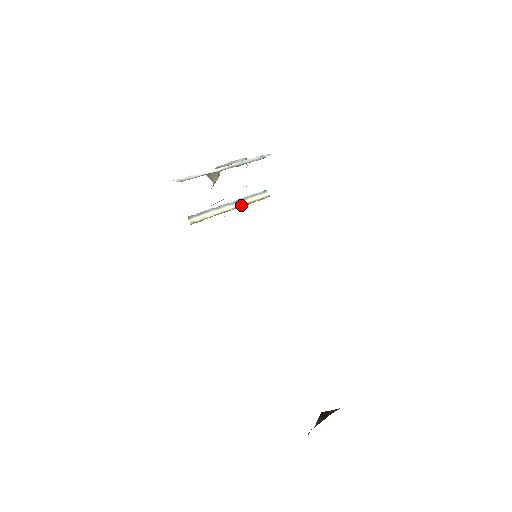
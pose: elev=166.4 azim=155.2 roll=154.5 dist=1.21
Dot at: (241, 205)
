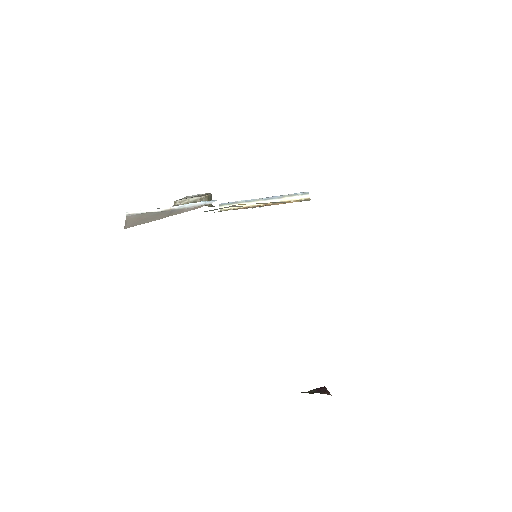
Dot at: (273, 203)
